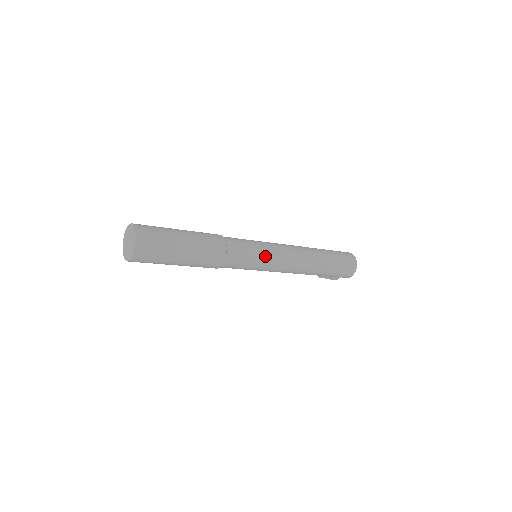
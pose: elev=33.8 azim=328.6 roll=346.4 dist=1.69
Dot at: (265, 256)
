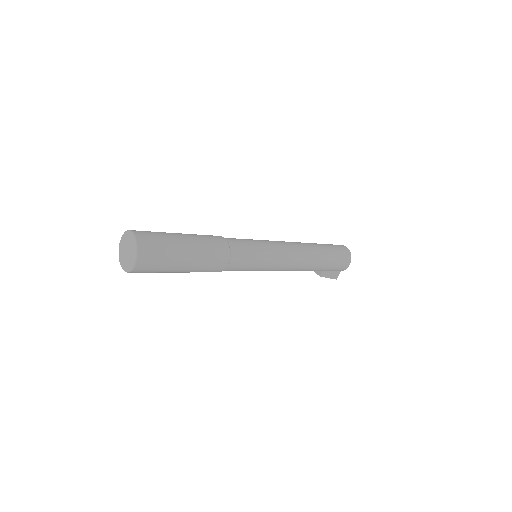
Dot at: (266, 248)
